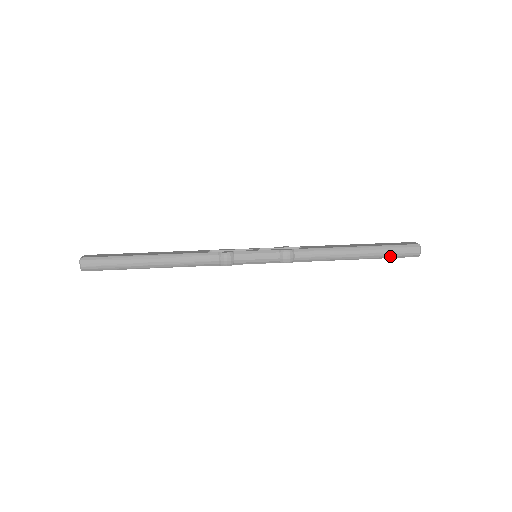
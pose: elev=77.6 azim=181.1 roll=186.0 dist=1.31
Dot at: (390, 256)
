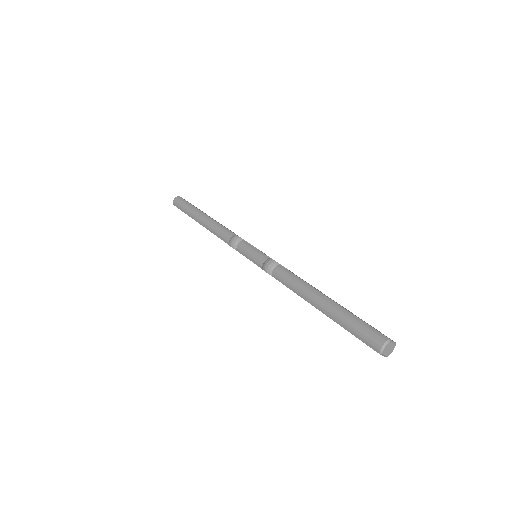
Dot at: (349, 328)
